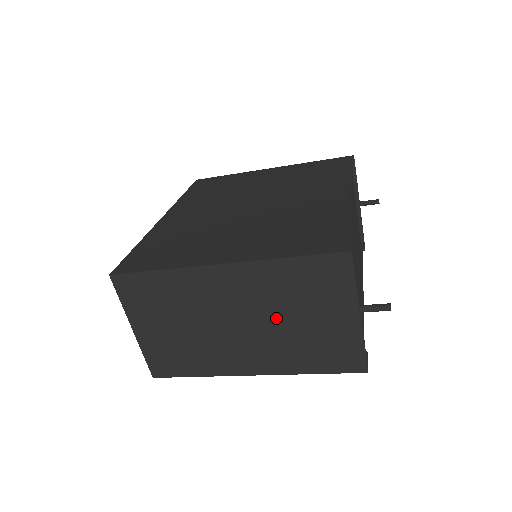
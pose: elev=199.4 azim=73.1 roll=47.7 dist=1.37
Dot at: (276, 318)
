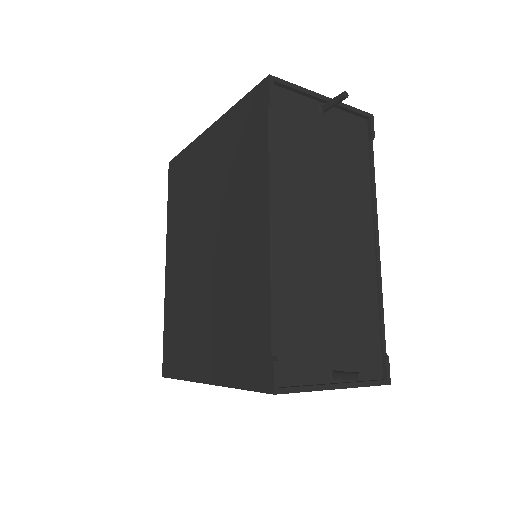
Dot at: occluded
